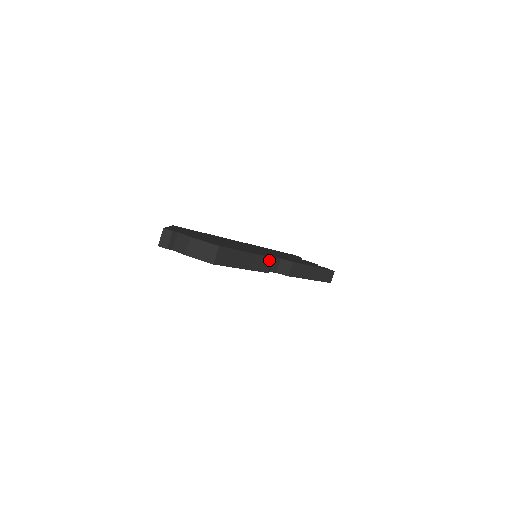
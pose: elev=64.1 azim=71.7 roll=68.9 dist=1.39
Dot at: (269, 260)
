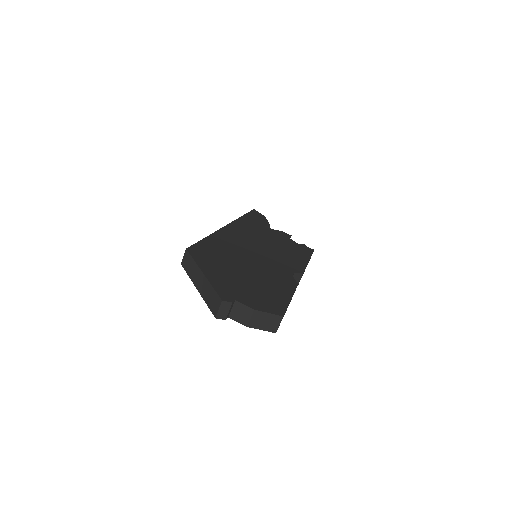
Dot at: occluded
